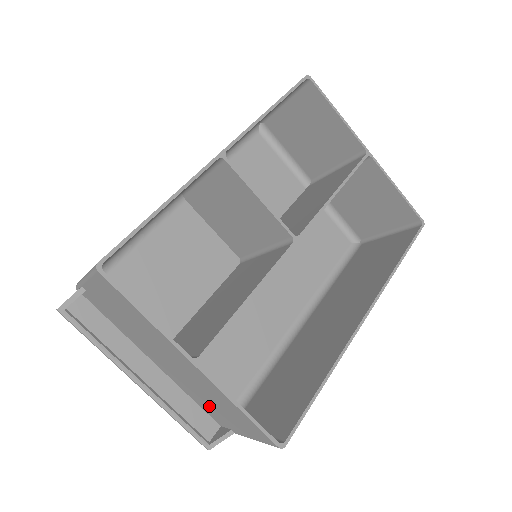
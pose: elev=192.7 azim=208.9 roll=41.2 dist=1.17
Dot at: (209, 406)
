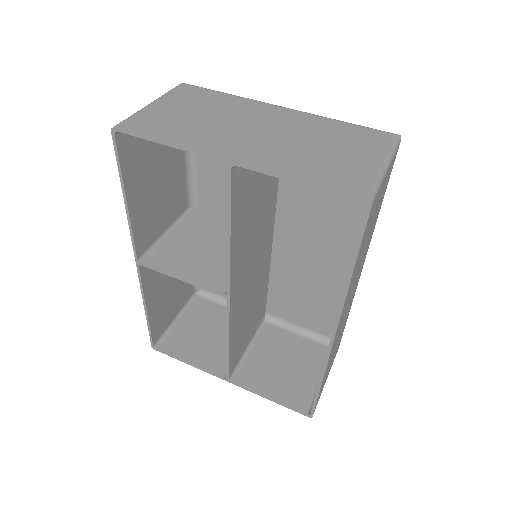
Dot at: (296, 353)
